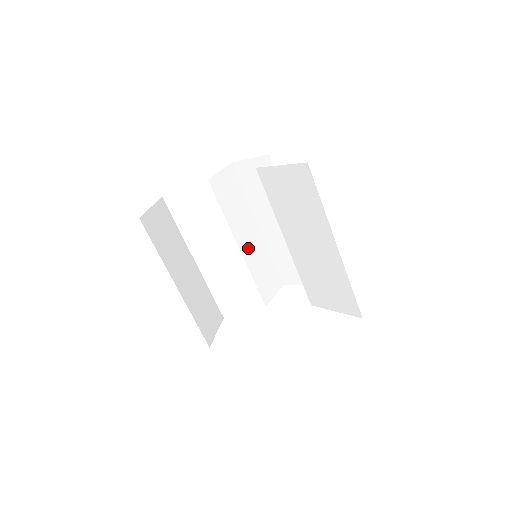
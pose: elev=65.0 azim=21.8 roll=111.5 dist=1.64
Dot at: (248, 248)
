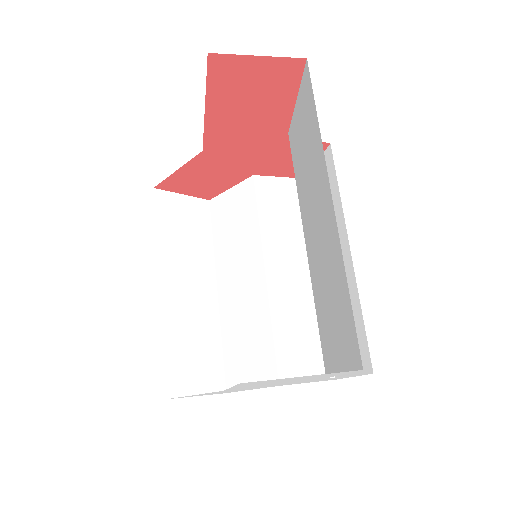
Dot at: (283, 284)
